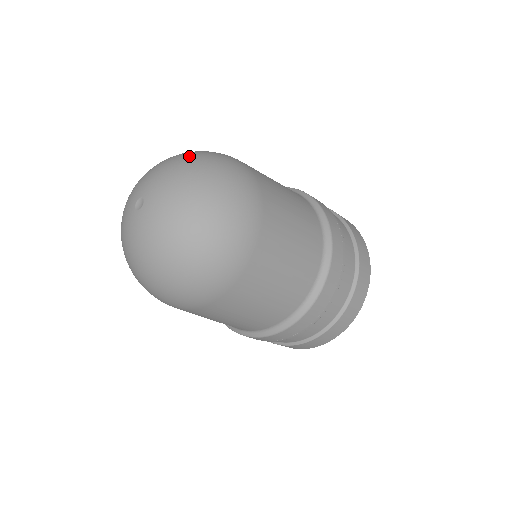
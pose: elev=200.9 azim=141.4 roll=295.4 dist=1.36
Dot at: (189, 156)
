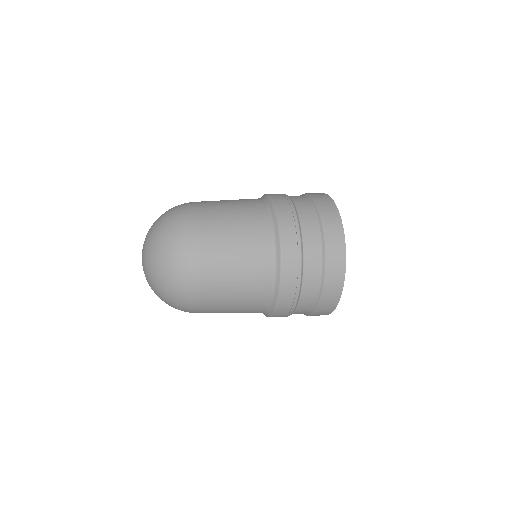
Dot at: (159, 217)
